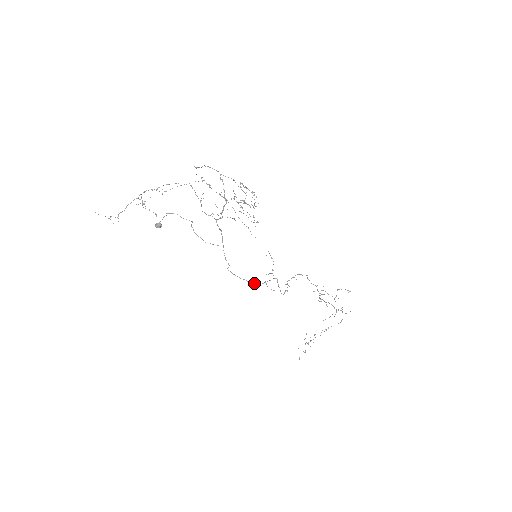
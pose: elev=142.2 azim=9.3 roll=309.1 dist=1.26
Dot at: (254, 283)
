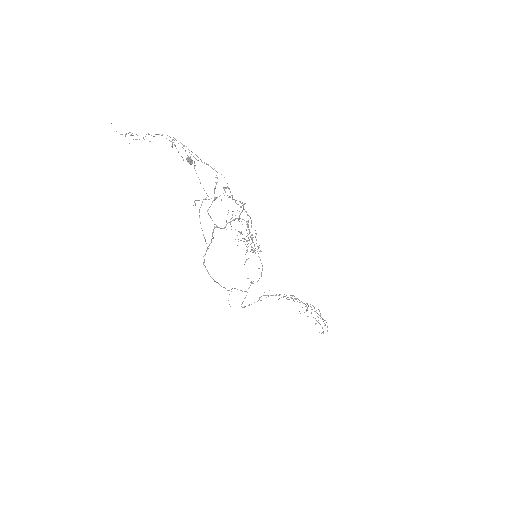
Dot at: (220, 285)
